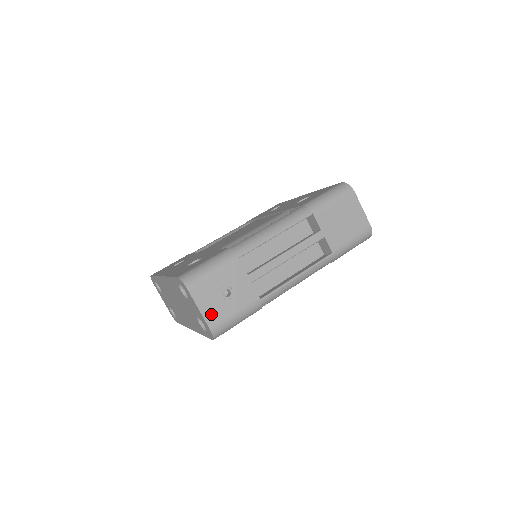
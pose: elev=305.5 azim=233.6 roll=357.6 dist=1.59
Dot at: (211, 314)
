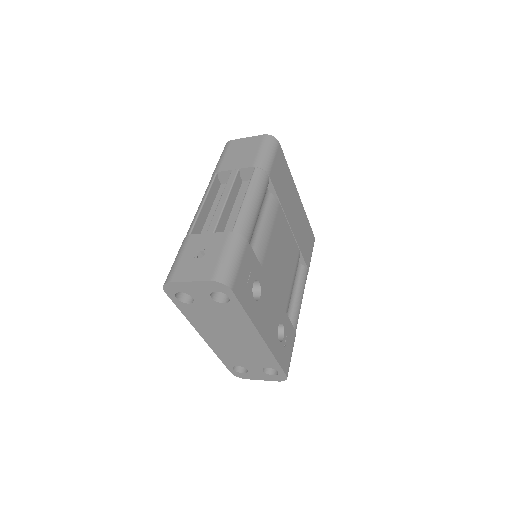
Dot at: (202, 274)
